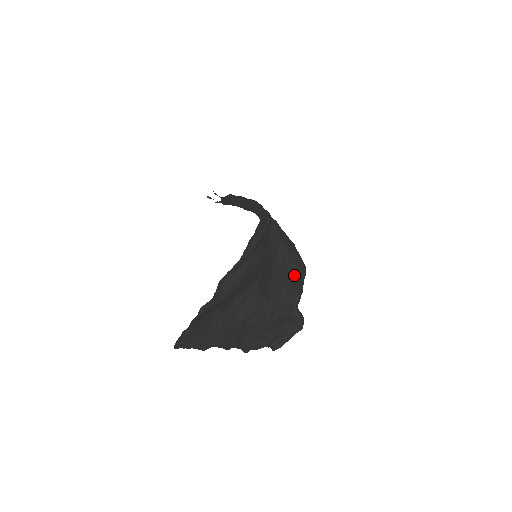
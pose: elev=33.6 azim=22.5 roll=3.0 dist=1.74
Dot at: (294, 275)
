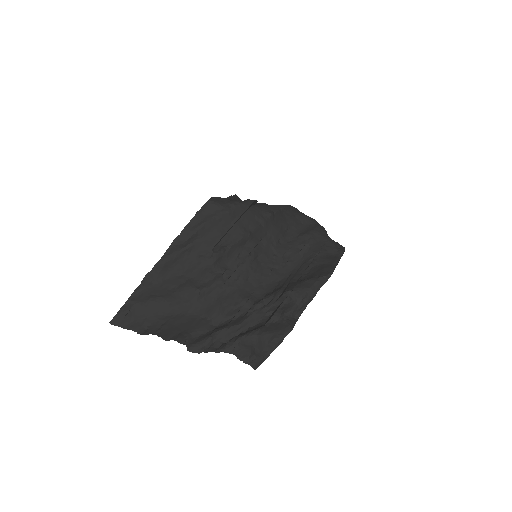
Dot at: (303, 279)
